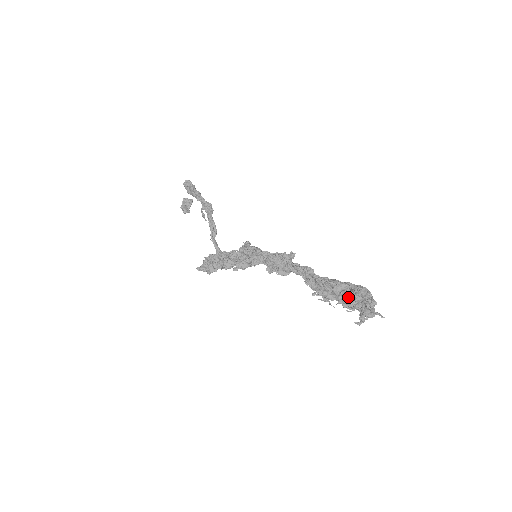
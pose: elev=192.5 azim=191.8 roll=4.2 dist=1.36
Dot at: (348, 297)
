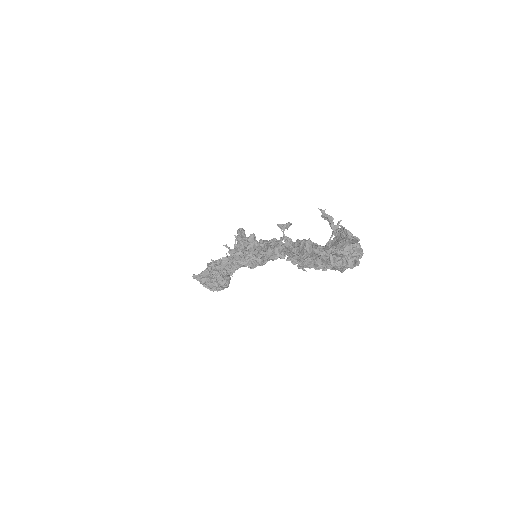
Dot at: occluded
